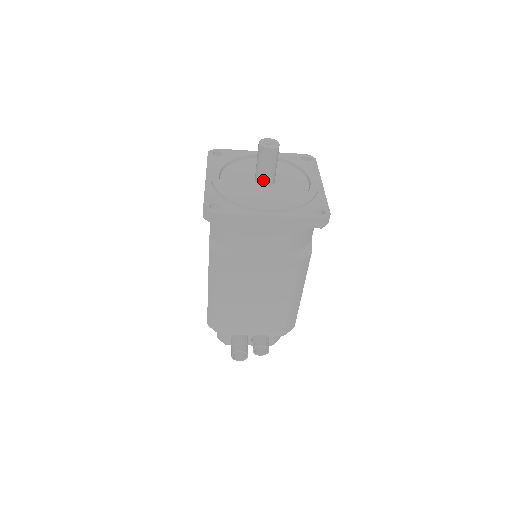
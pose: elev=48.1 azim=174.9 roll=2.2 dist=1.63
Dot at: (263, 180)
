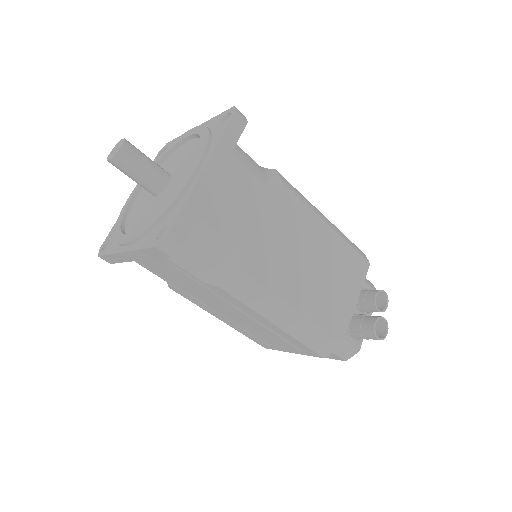
Dot at: (159, 181)
